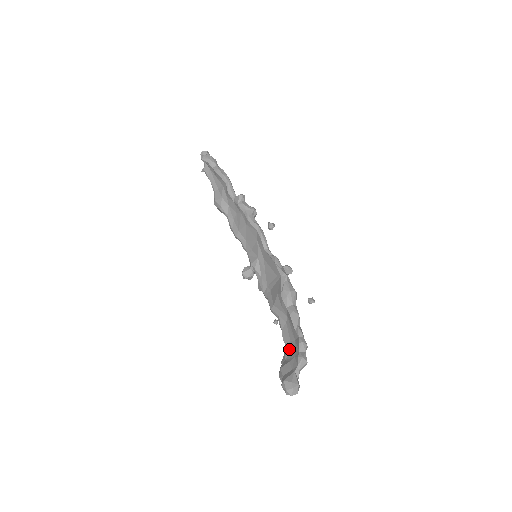
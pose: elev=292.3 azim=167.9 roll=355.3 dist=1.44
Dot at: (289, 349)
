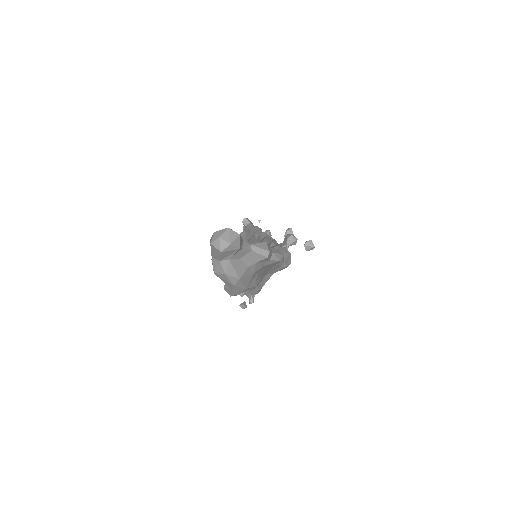
Dot at: occluded
